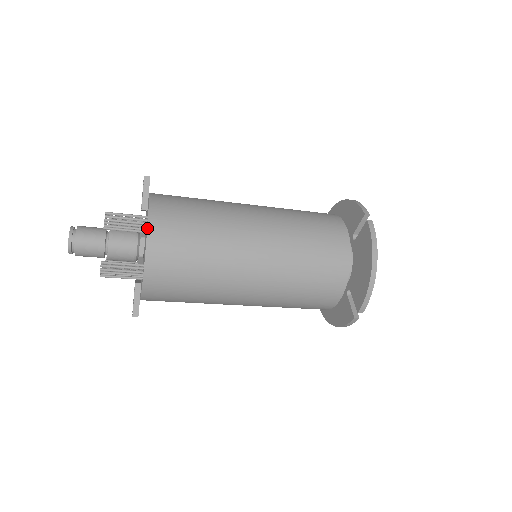
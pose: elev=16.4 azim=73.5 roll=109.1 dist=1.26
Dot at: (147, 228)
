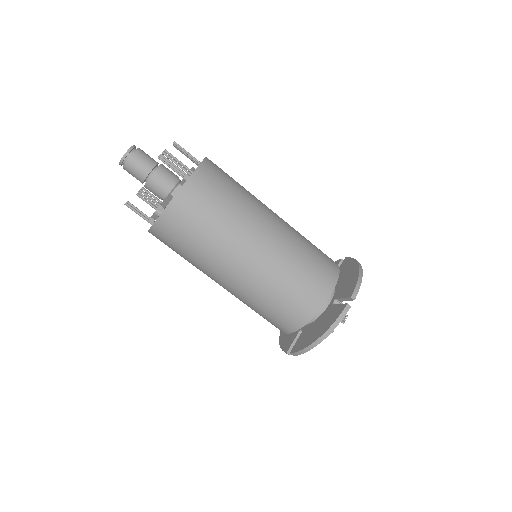
Dot at: (206, 157)
